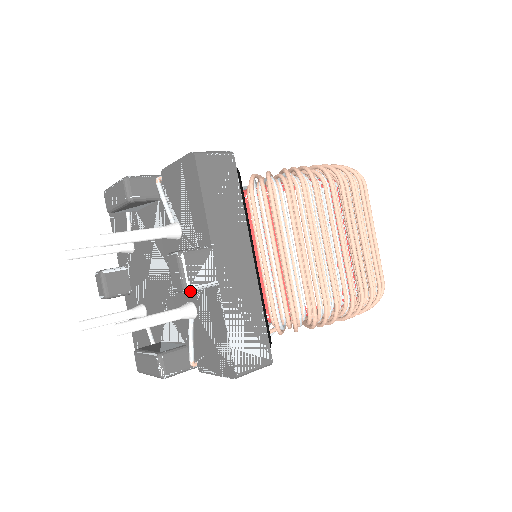
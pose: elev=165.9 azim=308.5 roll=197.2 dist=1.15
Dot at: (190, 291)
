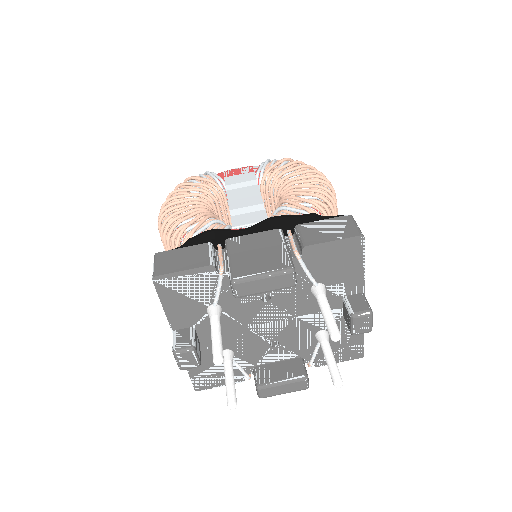
Dot at: (369, 330)
